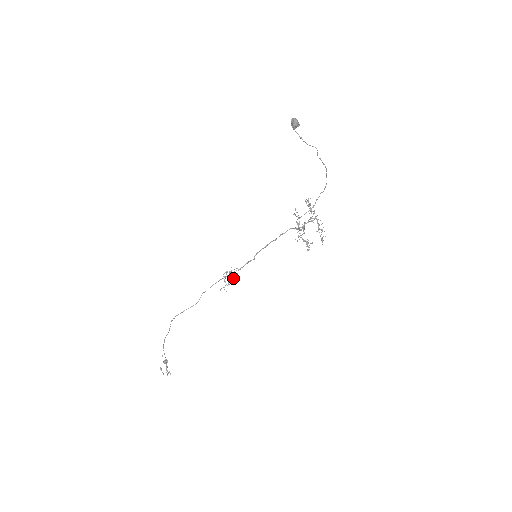
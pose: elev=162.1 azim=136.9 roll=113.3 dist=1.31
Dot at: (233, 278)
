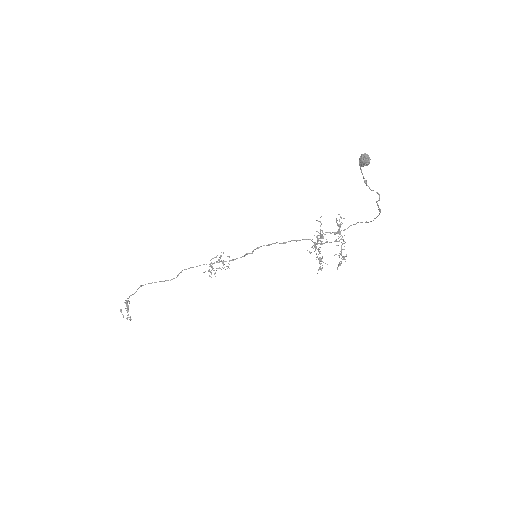
Dot at: (222, 267)
